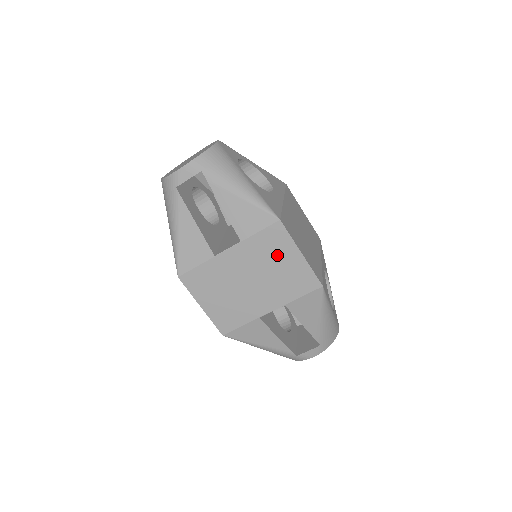
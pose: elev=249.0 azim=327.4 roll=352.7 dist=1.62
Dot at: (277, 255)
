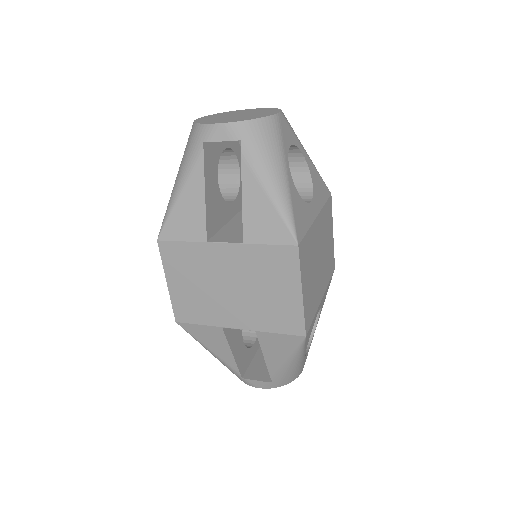
Dot at: (275, 279)
